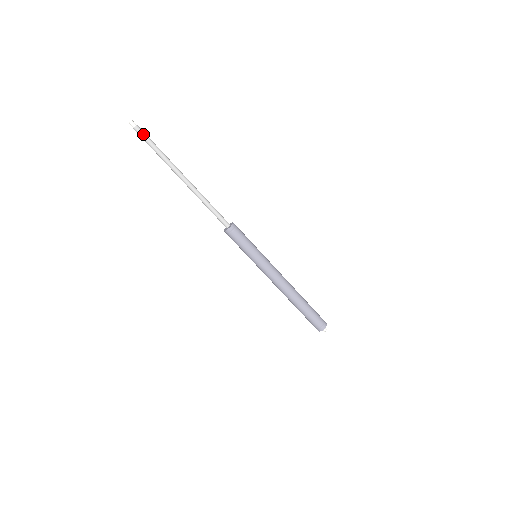
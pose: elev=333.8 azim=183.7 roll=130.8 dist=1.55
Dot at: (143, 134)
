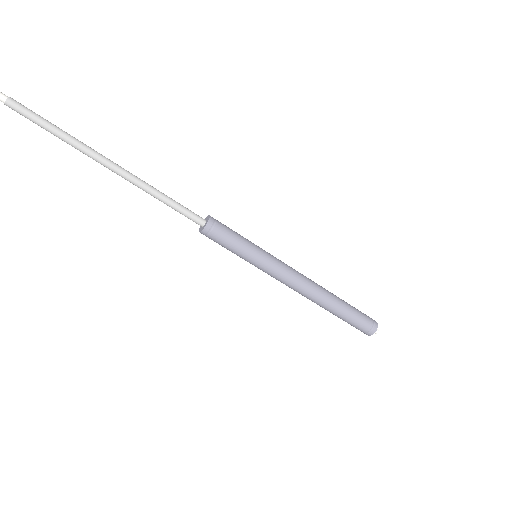
Dot at: (25, 108)
